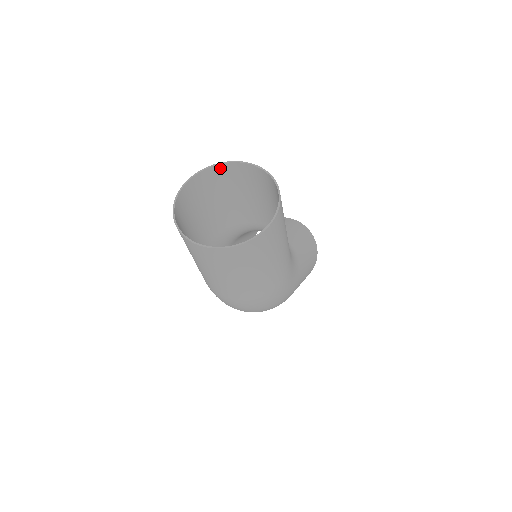
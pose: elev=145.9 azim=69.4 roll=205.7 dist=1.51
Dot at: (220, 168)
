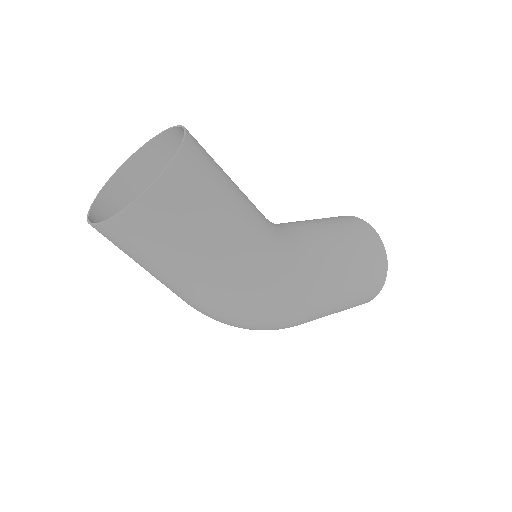
Dot at: (159, 143)
